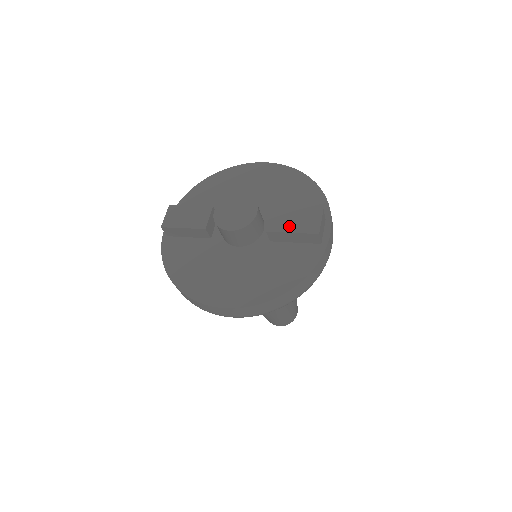
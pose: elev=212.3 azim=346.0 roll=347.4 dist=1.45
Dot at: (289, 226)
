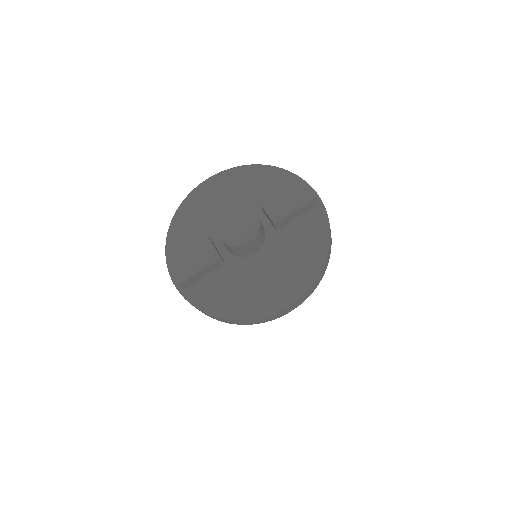
Dot at: (288, 208)
